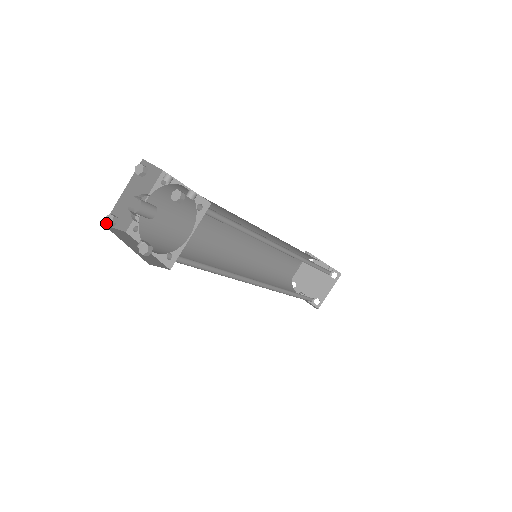
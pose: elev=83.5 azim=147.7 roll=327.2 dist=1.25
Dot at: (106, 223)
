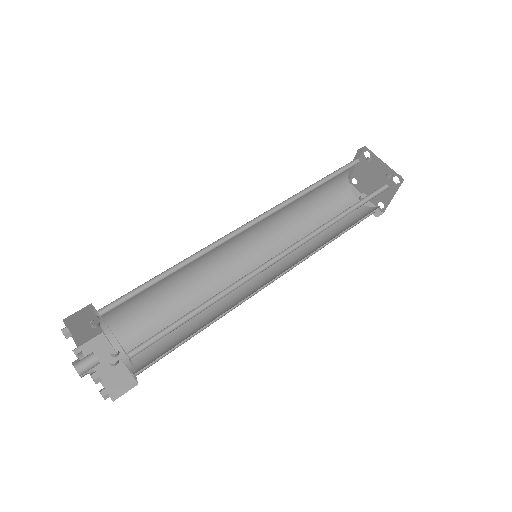
Dot at: occluded
